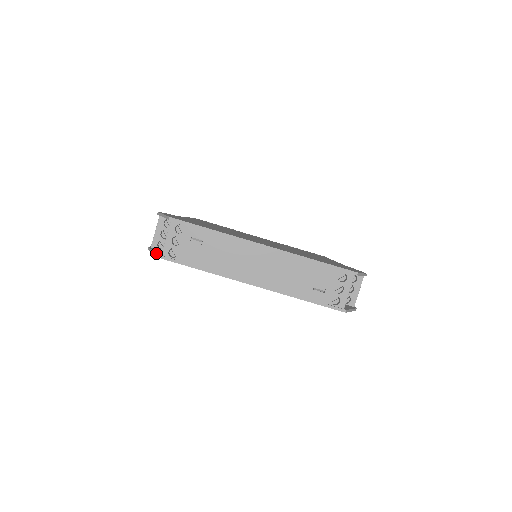
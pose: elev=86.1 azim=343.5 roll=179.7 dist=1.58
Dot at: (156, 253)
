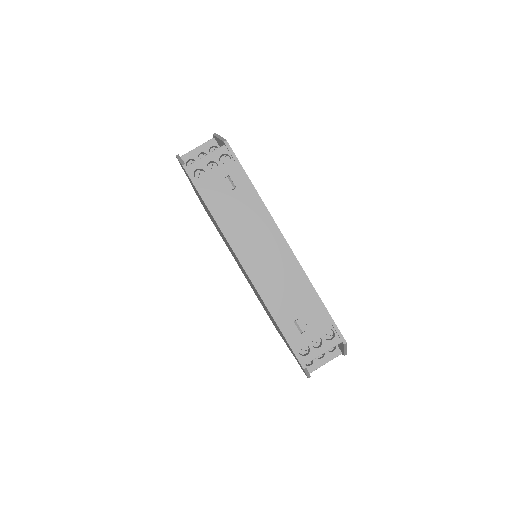
Dot at: occluded
